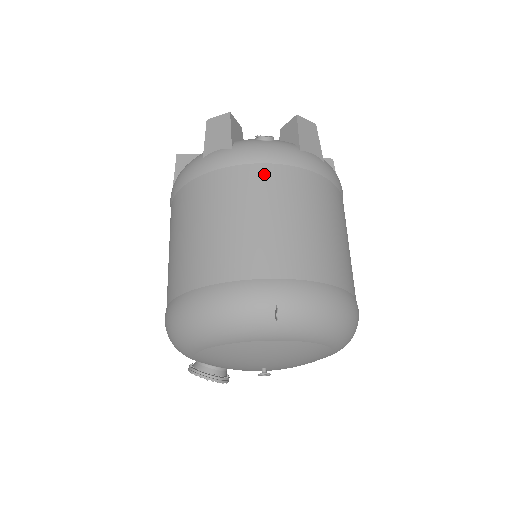
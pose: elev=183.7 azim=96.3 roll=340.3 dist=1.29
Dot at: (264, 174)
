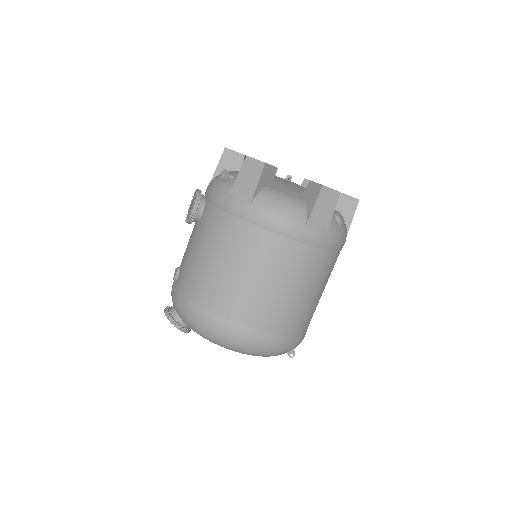
Dot at: (331, 260)
